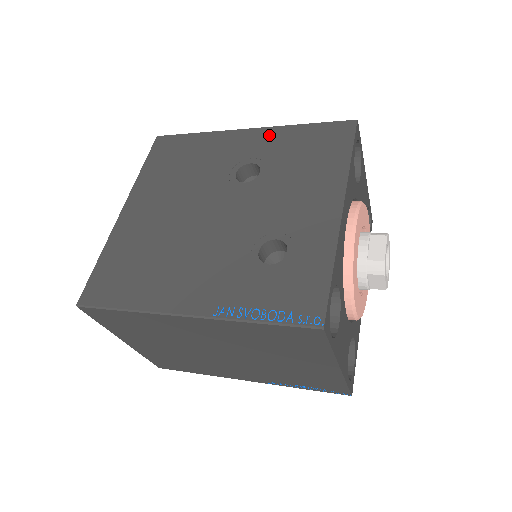
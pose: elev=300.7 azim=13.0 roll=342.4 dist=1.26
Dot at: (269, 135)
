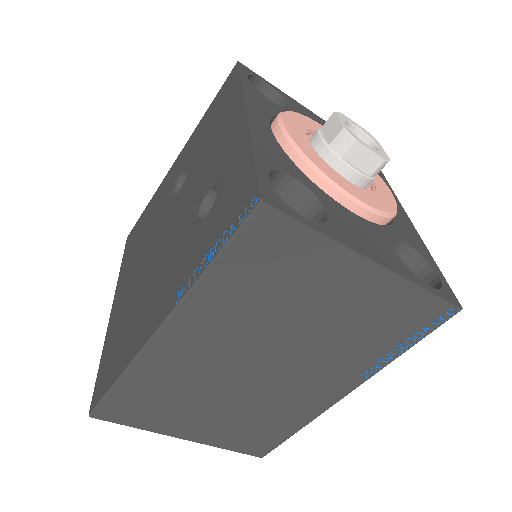
Dot at: (187, 146)
